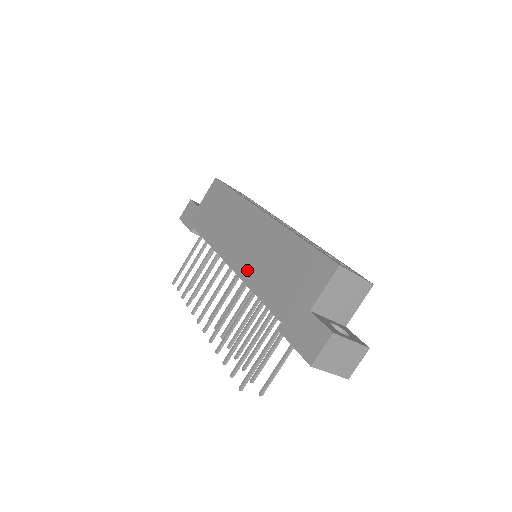
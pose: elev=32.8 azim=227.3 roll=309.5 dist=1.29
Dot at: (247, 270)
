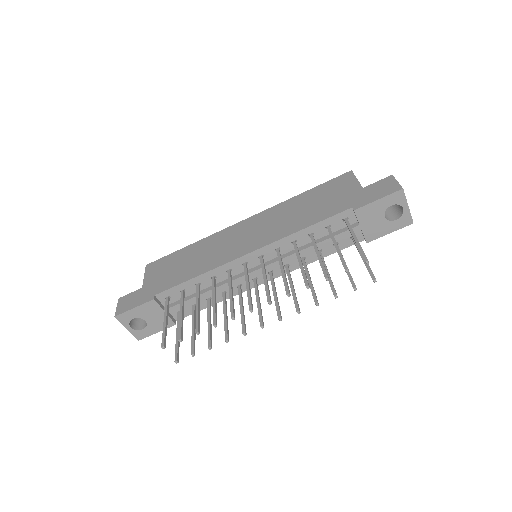
Dot at: (275, 234)
